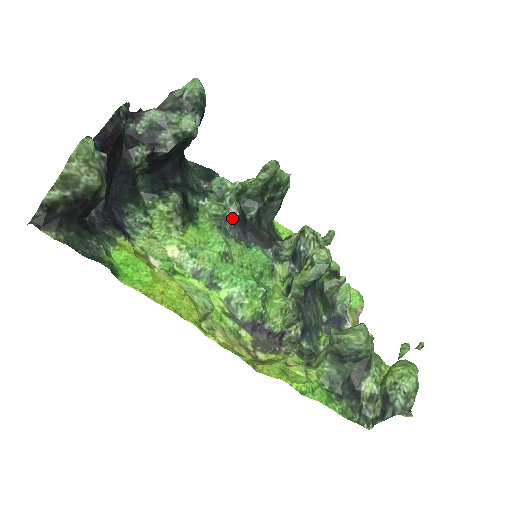
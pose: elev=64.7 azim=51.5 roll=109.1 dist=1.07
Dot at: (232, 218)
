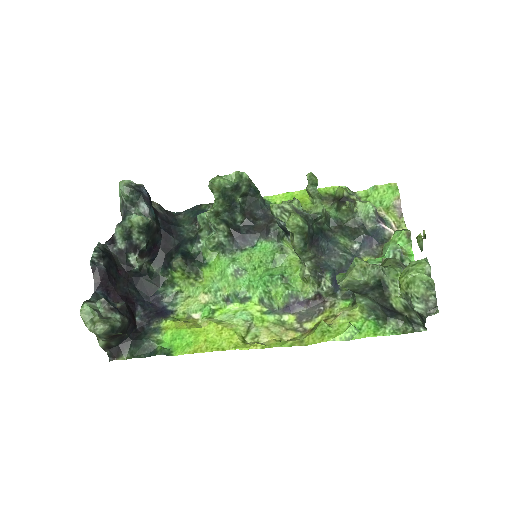
Dot at: (225, 239)
